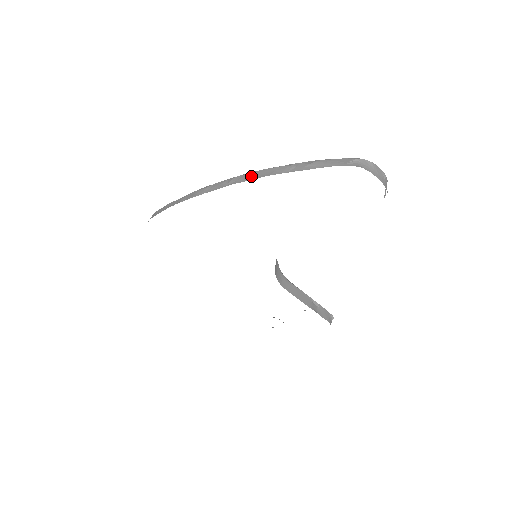
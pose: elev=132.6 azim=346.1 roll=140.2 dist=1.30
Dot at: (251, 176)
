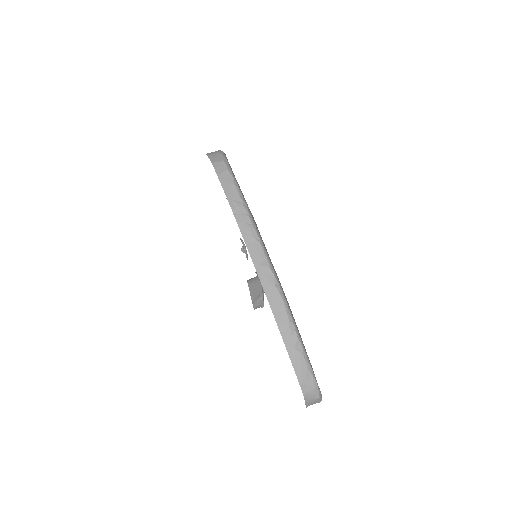
Dot at: (271, 290)
